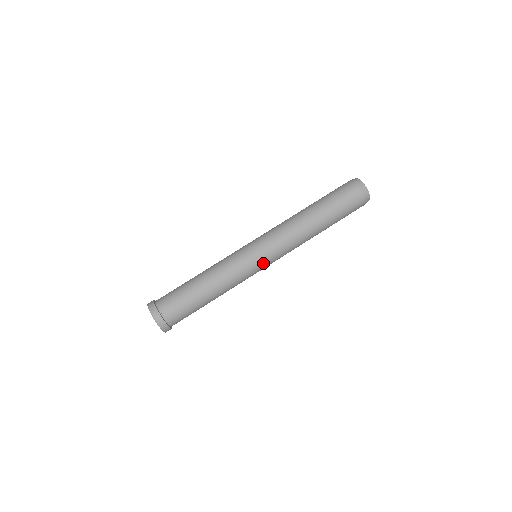
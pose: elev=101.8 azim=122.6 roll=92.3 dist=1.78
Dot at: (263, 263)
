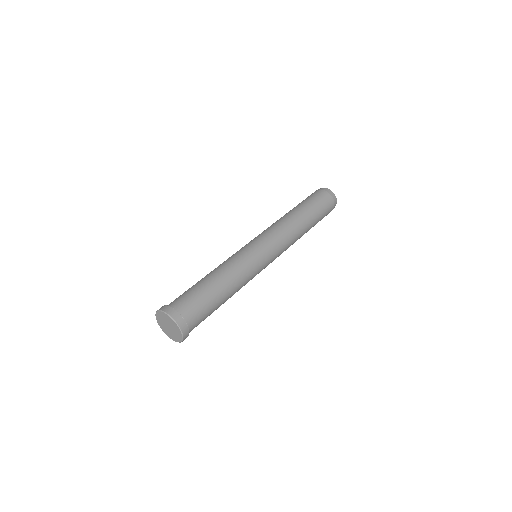
Dot at: (263, 250)
